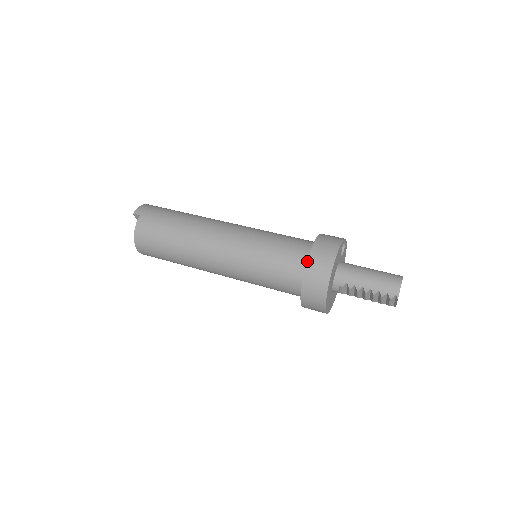
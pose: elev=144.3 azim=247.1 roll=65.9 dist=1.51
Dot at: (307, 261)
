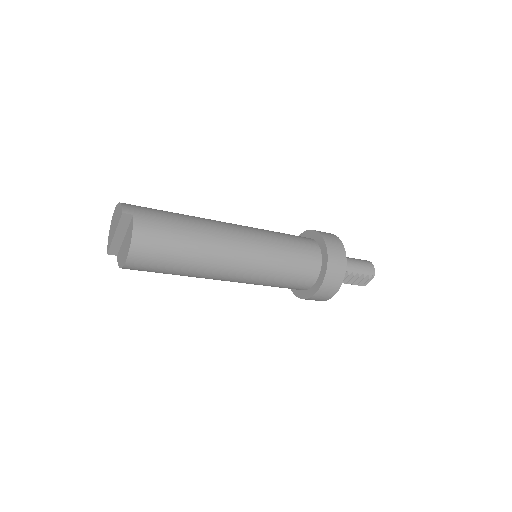
Dot at: (327, 252)
